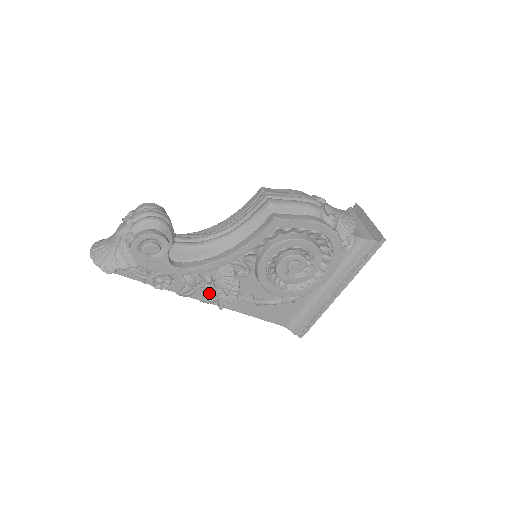
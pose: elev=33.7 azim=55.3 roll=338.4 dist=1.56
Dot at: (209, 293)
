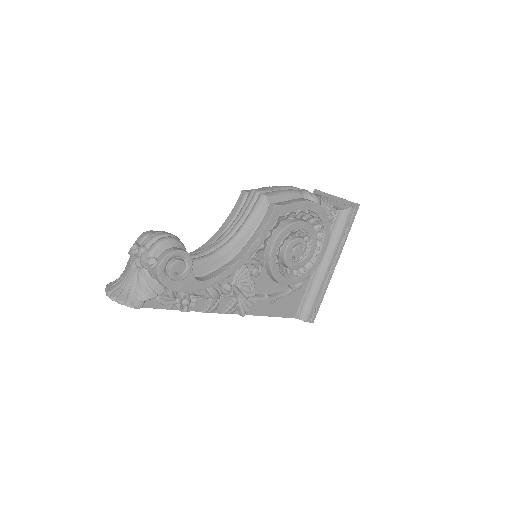
Dot at: (230, 302)
